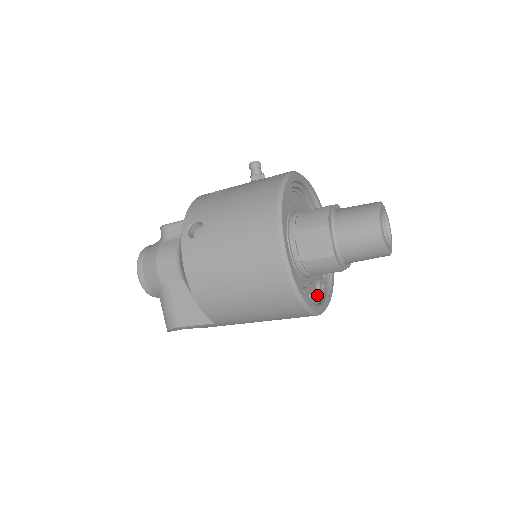
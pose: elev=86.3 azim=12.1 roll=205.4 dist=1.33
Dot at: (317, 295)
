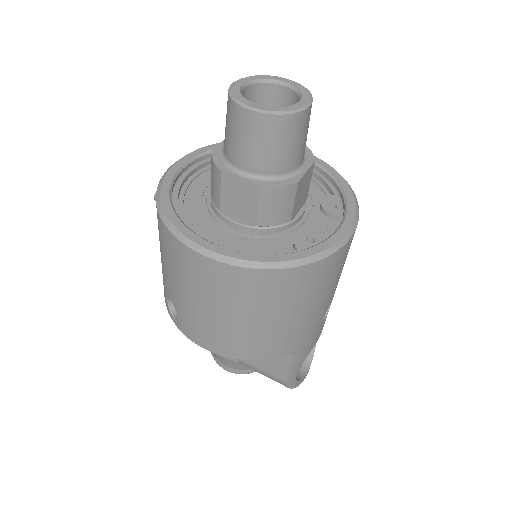
Dot at: (334, 221)
